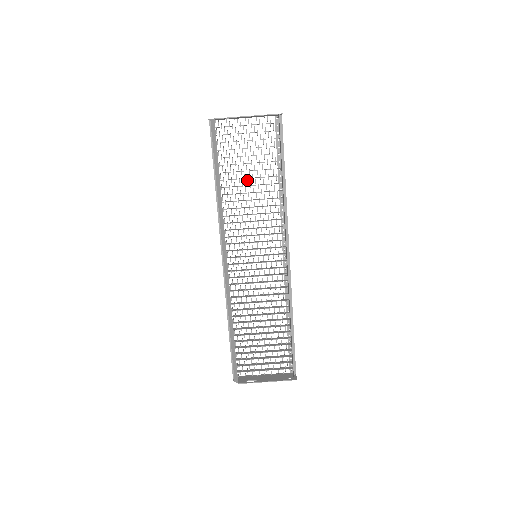
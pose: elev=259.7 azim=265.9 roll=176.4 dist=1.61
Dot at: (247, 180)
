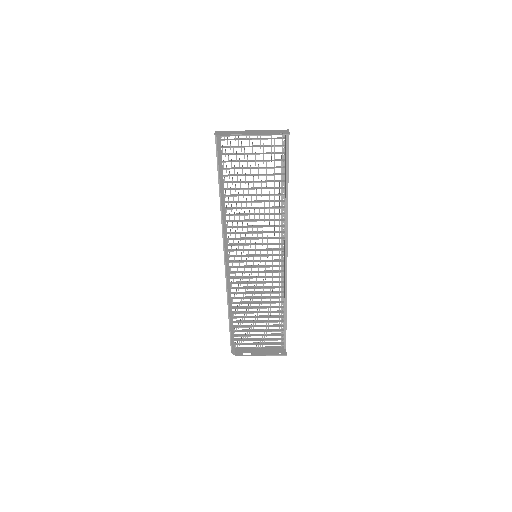
Dot at: occluded
